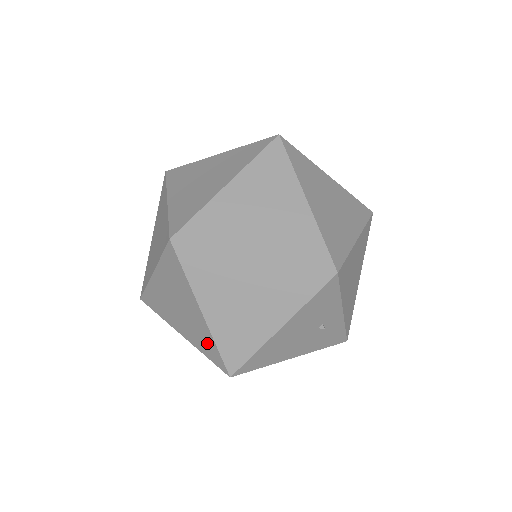
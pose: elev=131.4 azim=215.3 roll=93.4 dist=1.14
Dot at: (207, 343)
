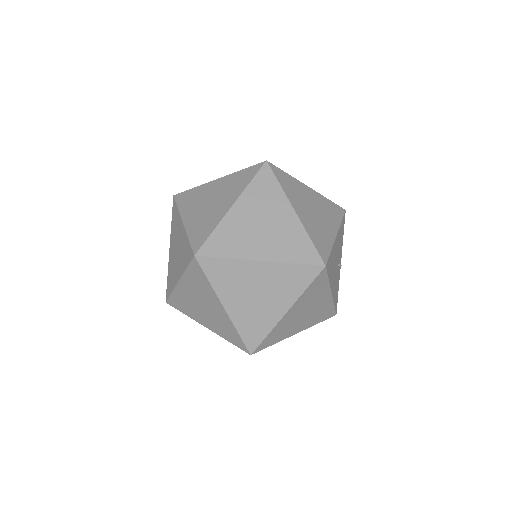
Dot at: (298, 243)
